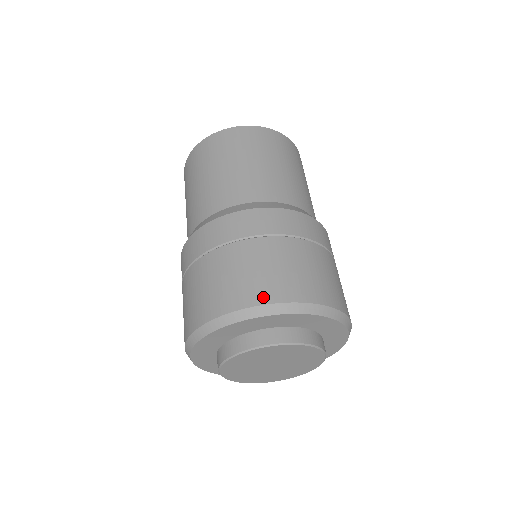
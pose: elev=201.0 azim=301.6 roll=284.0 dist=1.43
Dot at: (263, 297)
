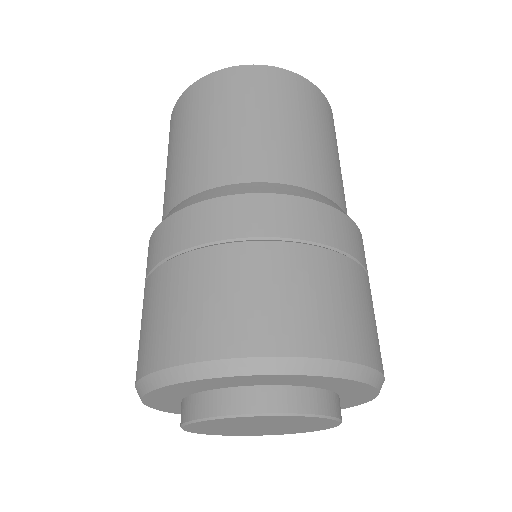
Dot at: (150, 361)
